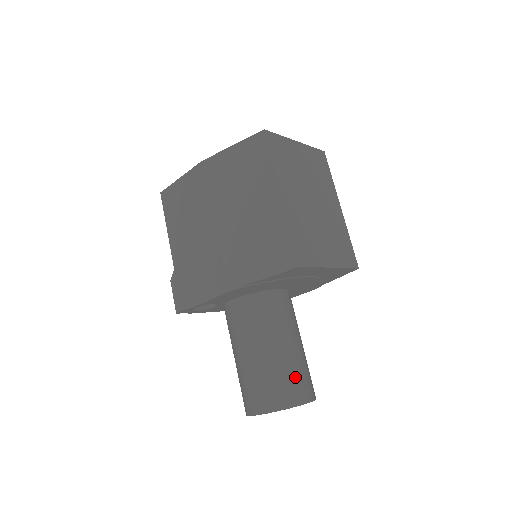
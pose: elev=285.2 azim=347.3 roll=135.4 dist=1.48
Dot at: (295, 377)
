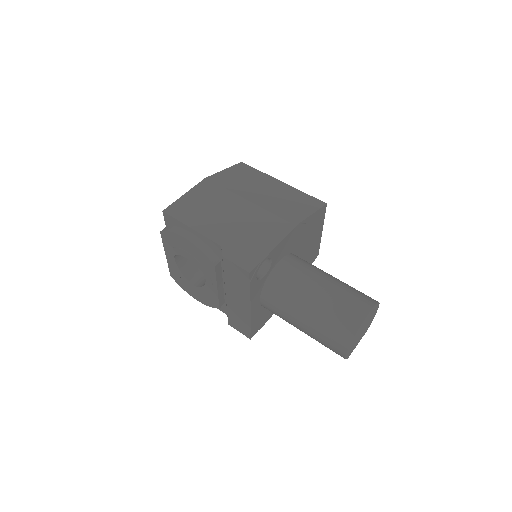
Dot at: occluded
